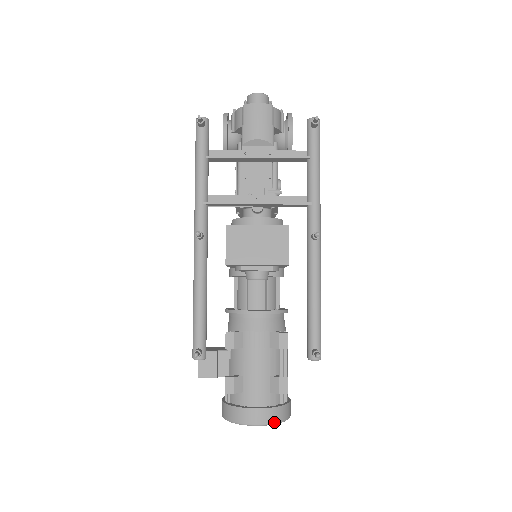
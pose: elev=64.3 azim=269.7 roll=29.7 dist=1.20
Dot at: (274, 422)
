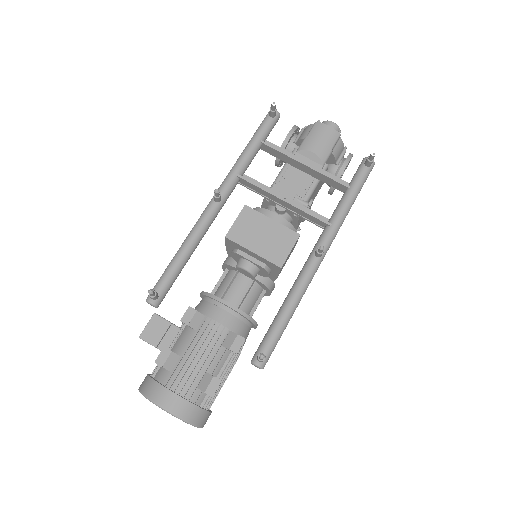
Dot at: (183, 418)
